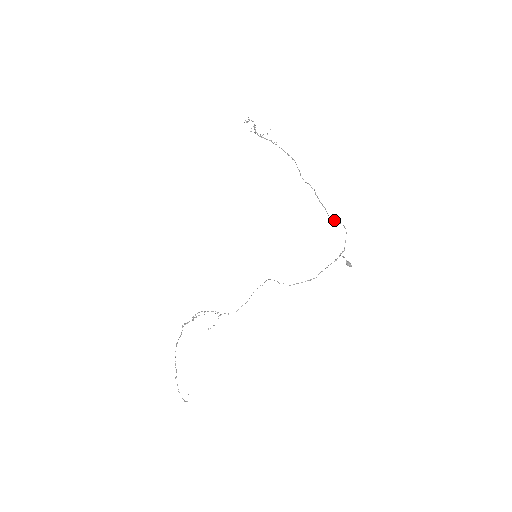
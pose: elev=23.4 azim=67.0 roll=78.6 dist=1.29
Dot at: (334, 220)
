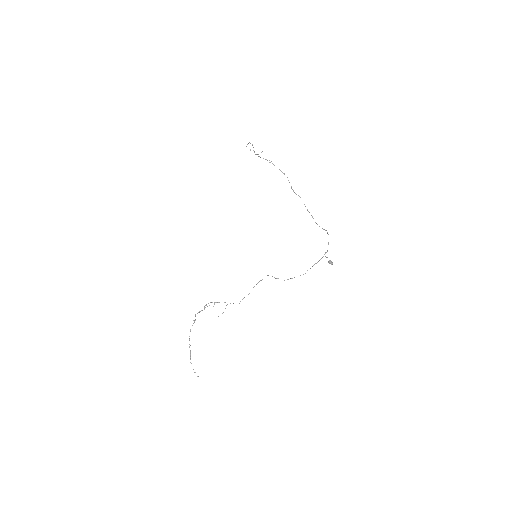
Dot at: (319, 226)
